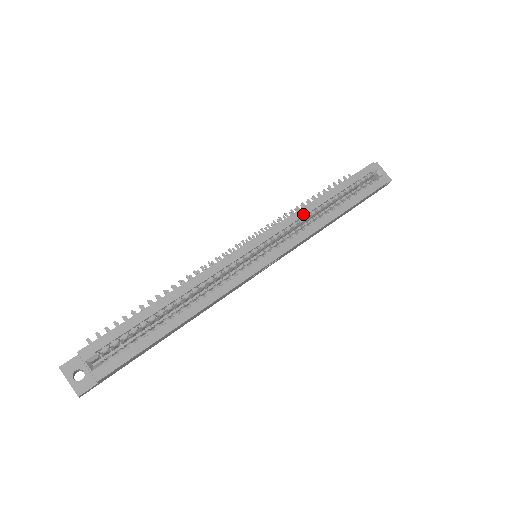
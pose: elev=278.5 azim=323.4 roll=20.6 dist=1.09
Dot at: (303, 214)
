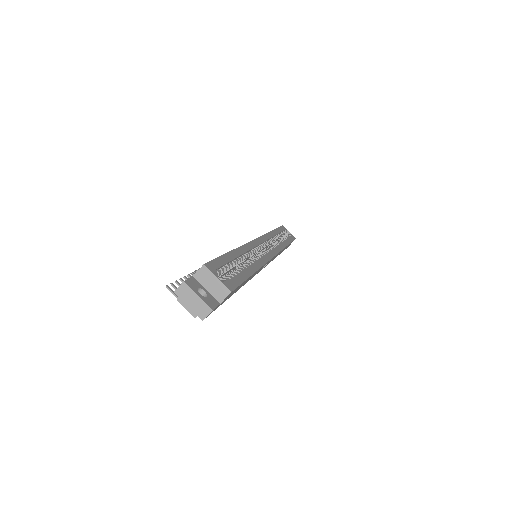
Dot at: (271, 236)
